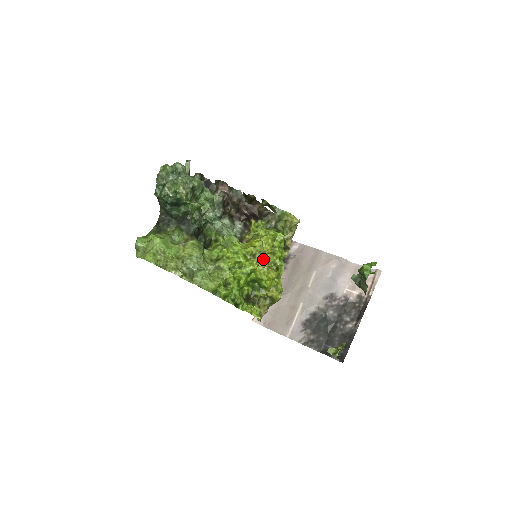
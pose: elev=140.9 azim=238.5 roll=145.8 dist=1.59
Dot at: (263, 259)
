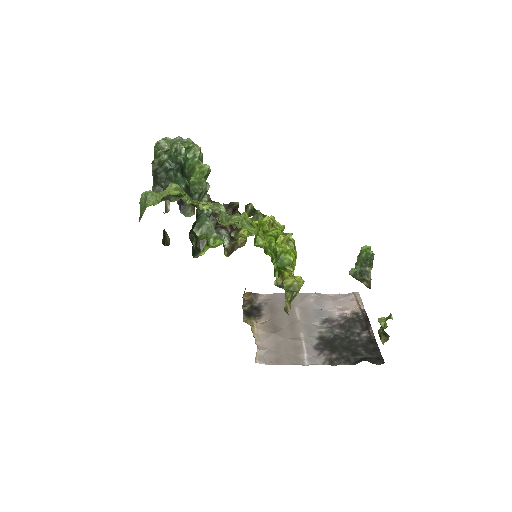
Dot at: occluded
